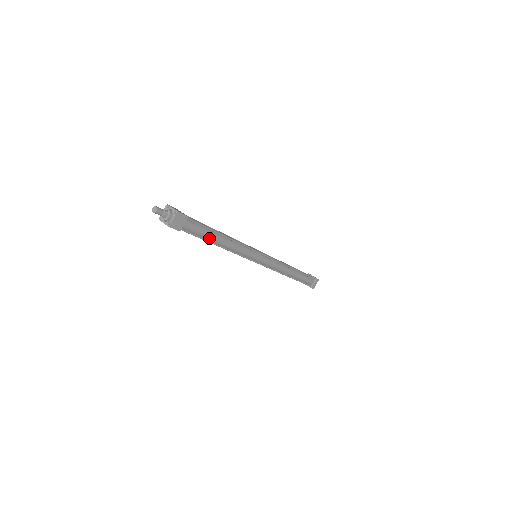
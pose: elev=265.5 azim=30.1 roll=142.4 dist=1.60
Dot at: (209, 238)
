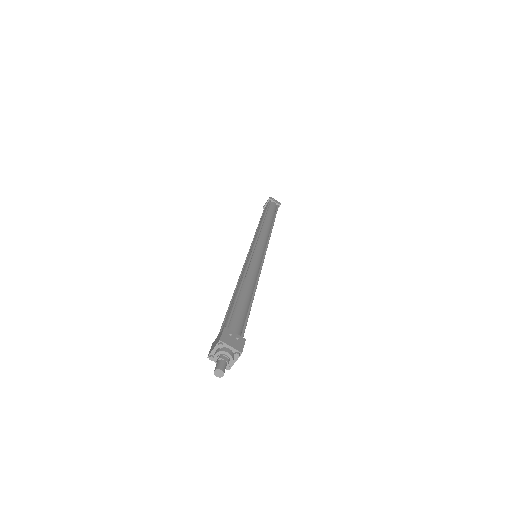
Dot at: occluded
